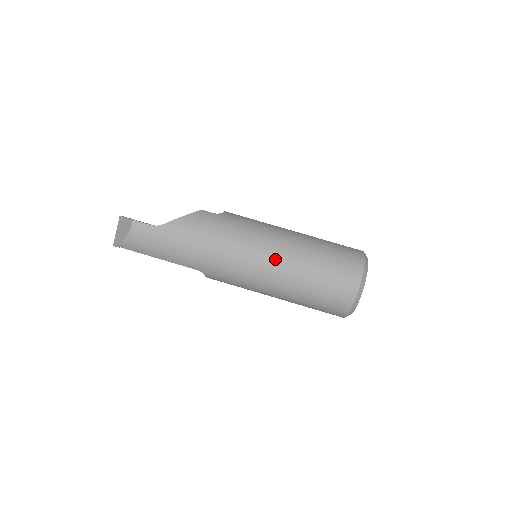
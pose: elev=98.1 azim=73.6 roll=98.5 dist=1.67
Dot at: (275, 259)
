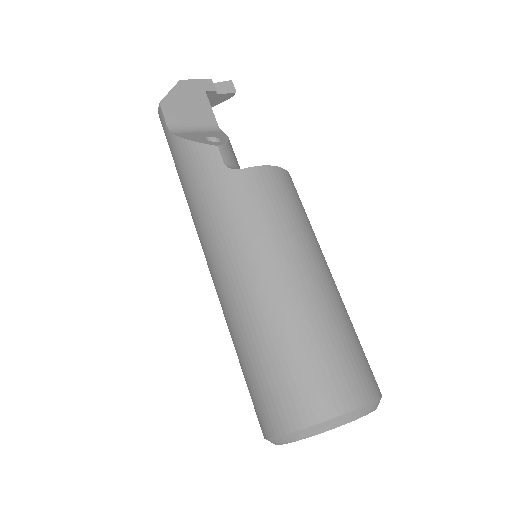
Dot at: (223, 292)
